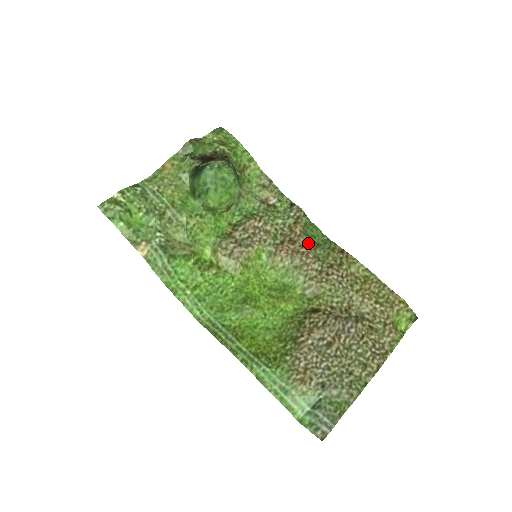
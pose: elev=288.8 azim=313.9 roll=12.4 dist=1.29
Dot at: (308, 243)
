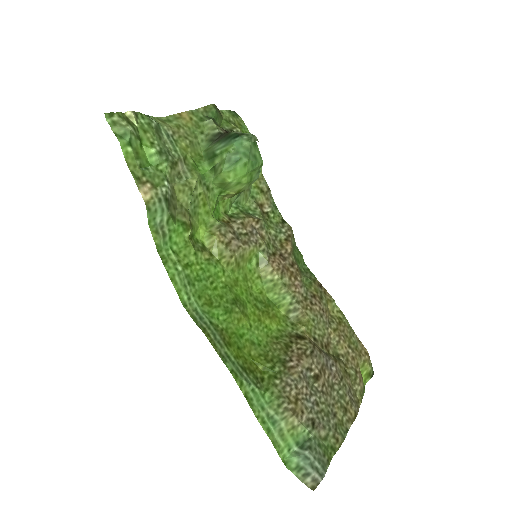
Dot at: (296, 265)
